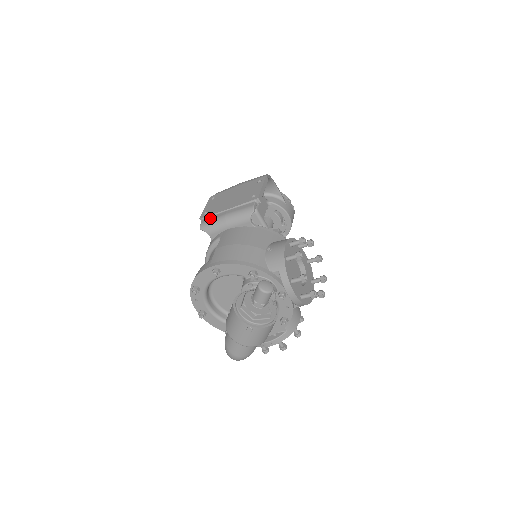
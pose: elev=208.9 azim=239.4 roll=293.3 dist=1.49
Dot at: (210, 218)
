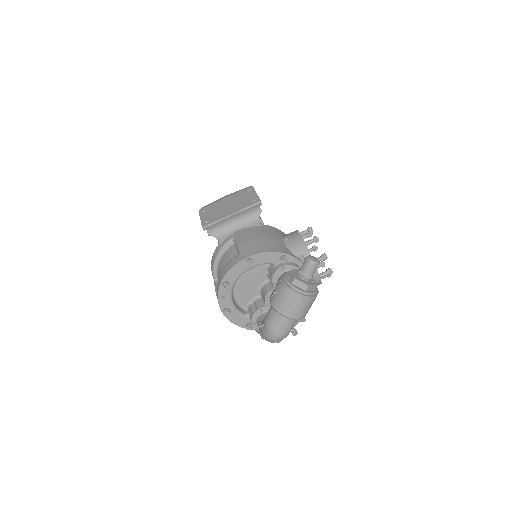
Dot at: (216, 224)
